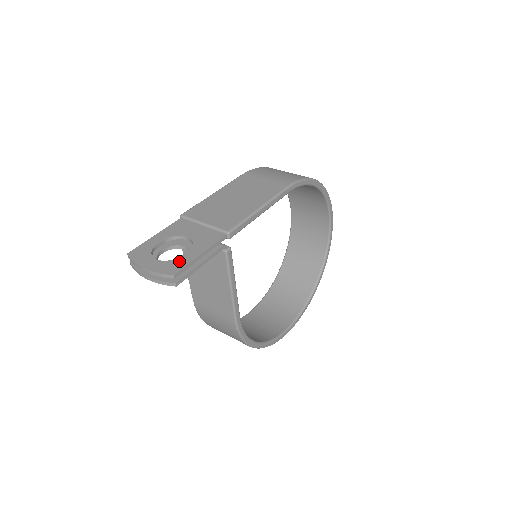
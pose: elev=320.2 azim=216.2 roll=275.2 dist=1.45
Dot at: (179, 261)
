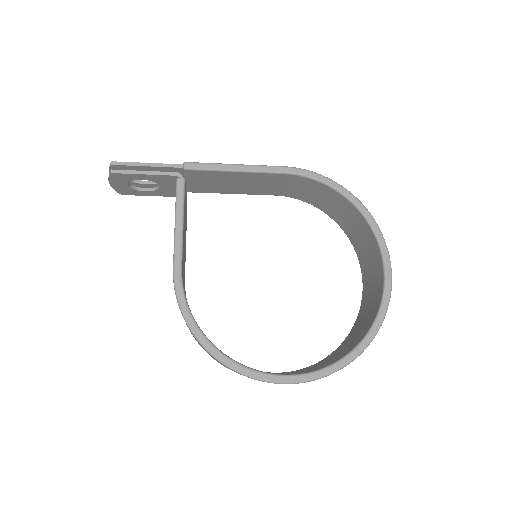
Dot at: occluded
